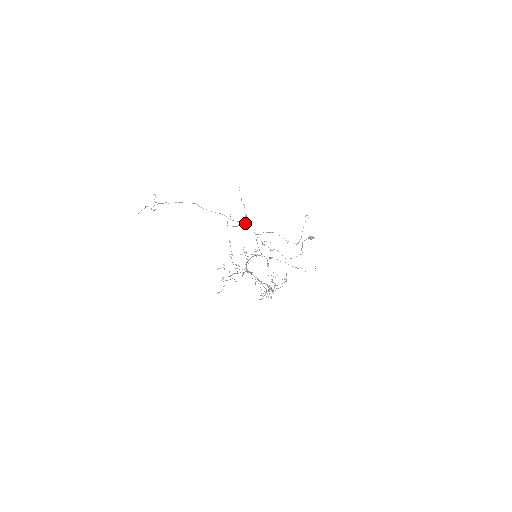
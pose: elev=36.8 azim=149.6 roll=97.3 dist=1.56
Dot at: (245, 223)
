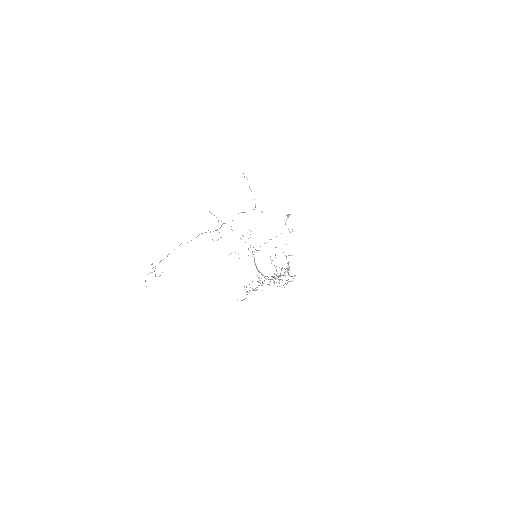
Dot at: (220, 227)
